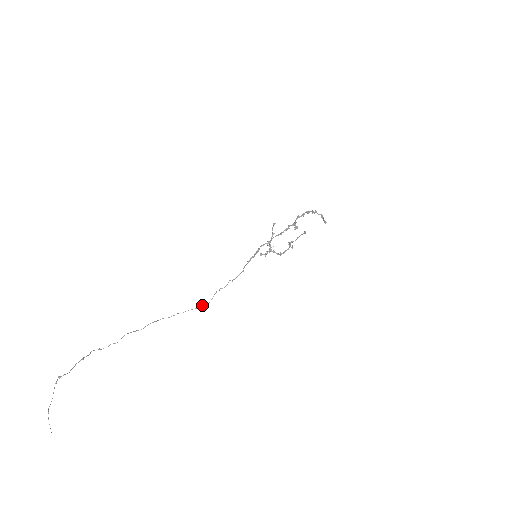
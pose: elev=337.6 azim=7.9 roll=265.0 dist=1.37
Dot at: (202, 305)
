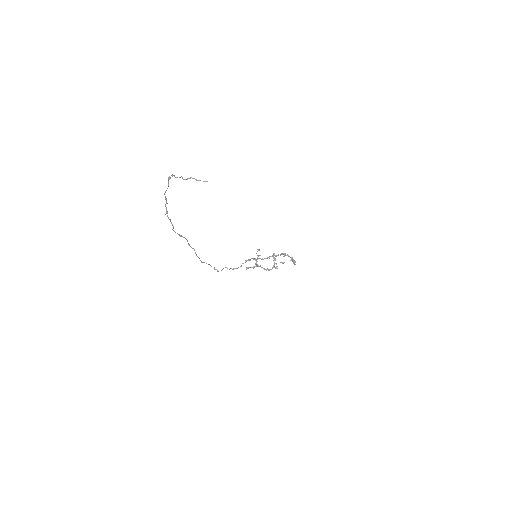
Dot at: (215, 269)
